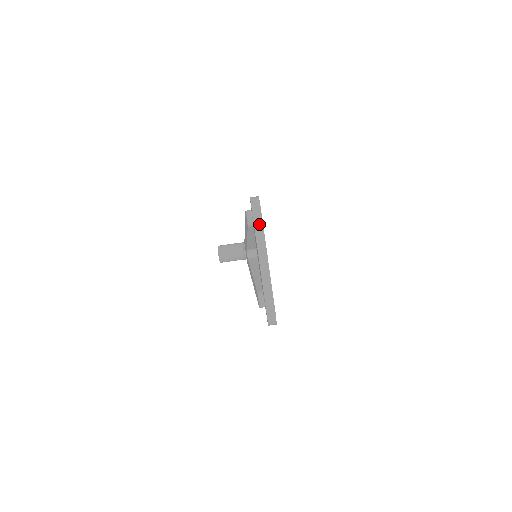
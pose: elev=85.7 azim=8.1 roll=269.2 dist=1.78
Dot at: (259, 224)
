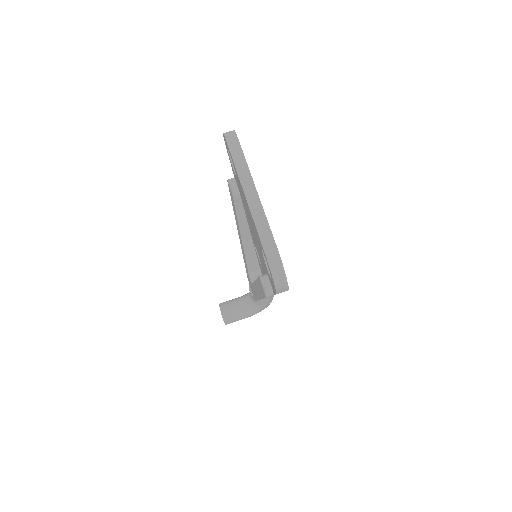
Dot at: (236, 149)
